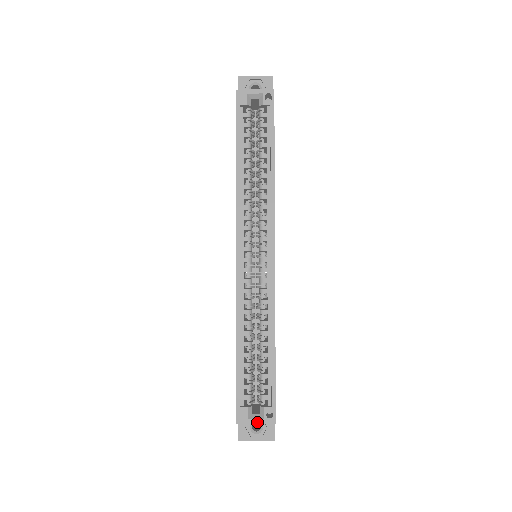
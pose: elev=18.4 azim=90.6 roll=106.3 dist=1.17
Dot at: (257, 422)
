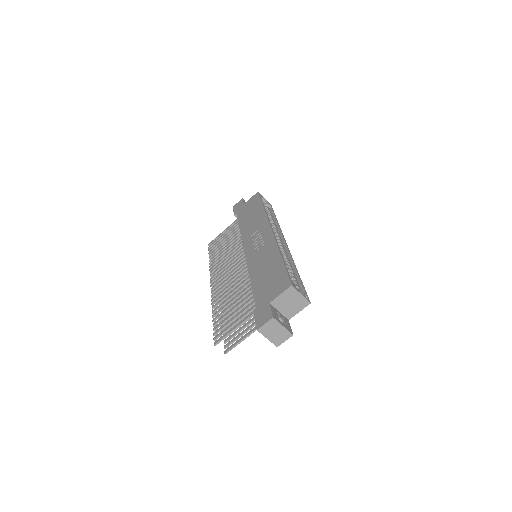
Dot at: (302, 294)
